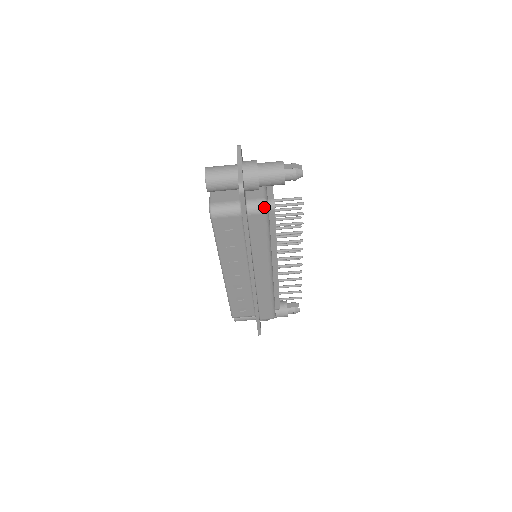
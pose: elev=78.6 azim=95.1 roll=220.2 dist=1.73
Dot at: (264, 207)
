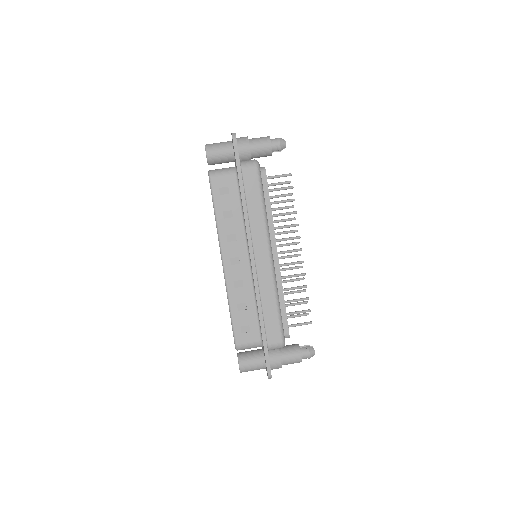
Dot at: (255, 162)
